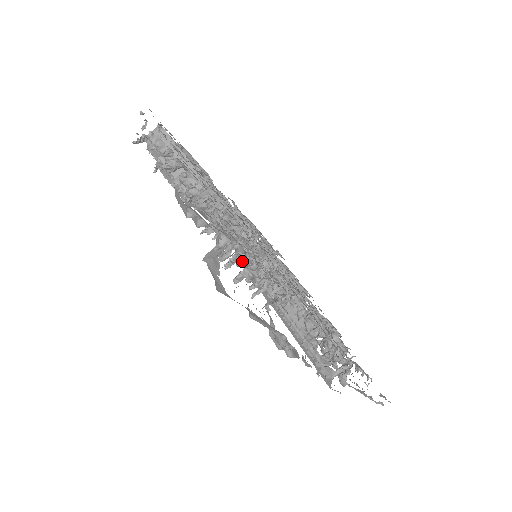
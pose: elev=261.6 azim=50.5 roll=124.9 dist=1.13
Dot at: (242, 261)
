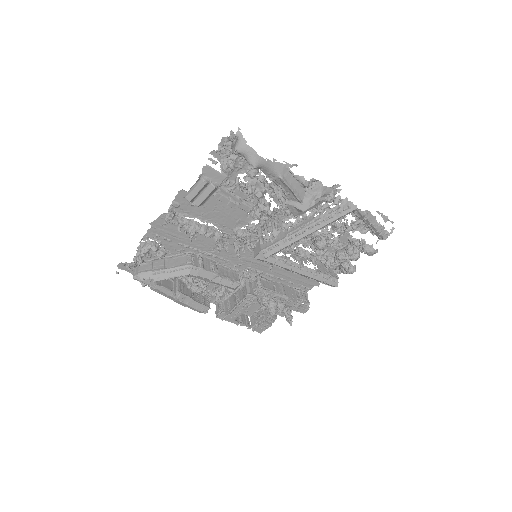
Dot at: (249, 183)
